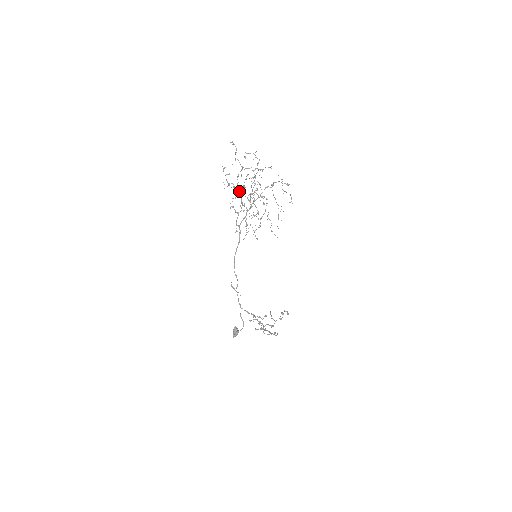
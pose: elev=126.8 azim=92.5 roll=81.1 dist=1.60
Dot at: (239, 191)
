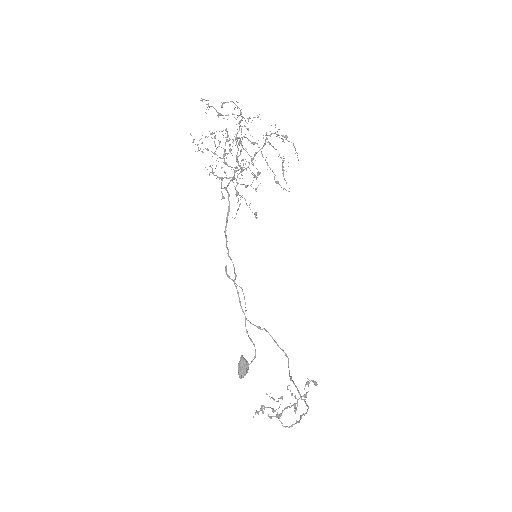
Dot at: (219, 157)
